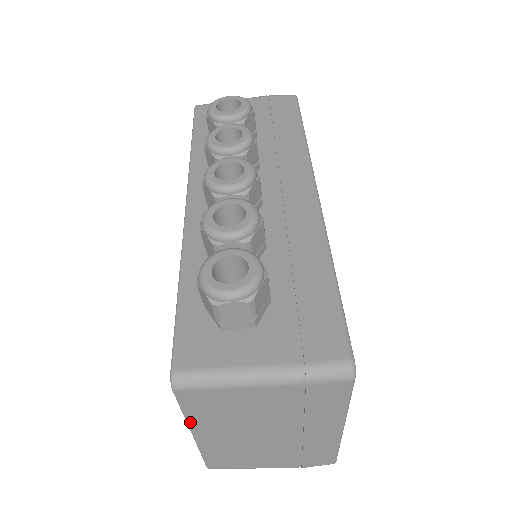
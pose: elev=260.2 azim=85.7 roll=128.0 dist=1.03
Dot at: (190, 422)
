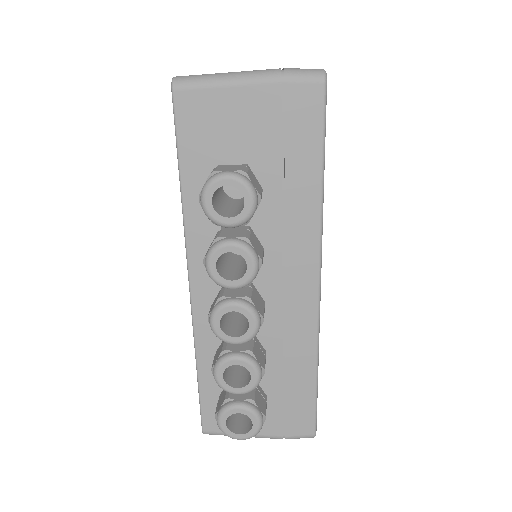
Dot at: occluded
